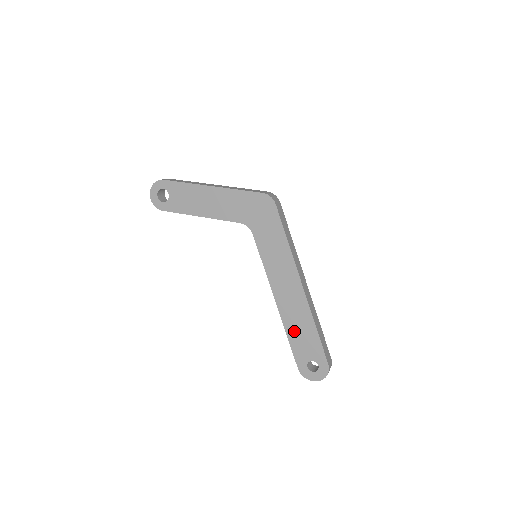
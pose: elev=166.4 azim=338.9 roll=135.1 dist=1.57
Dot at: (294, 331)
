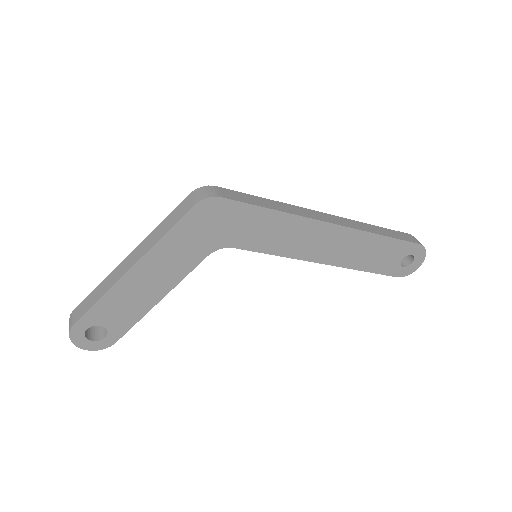
Dot at: (364, 261)
